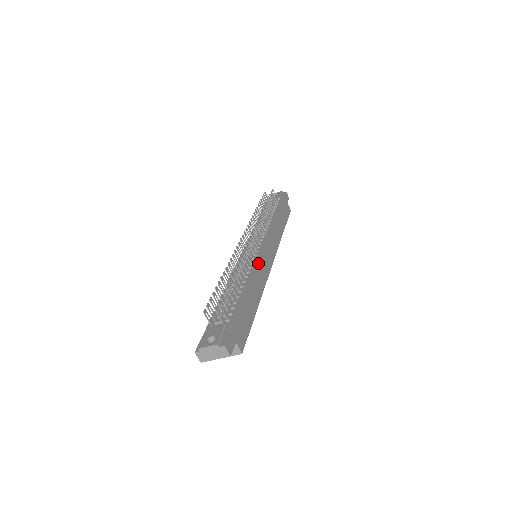
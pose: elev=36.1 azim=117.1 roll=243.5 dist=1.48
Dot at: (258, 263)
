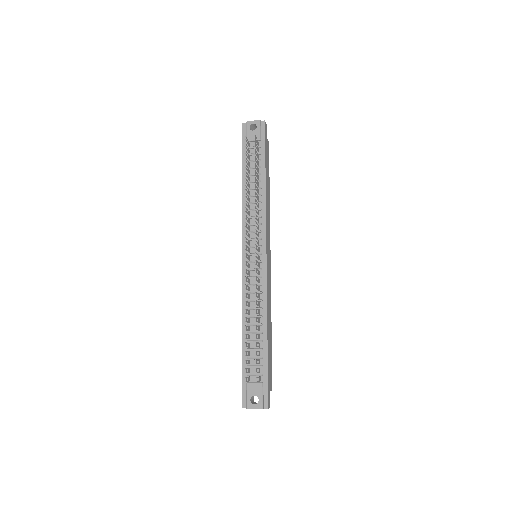
Dot at: (267, 285)
